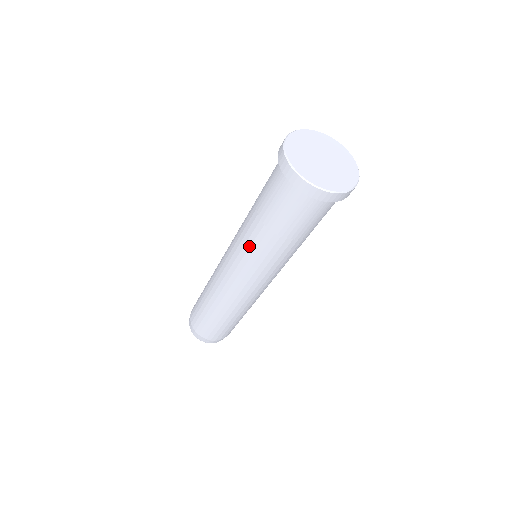
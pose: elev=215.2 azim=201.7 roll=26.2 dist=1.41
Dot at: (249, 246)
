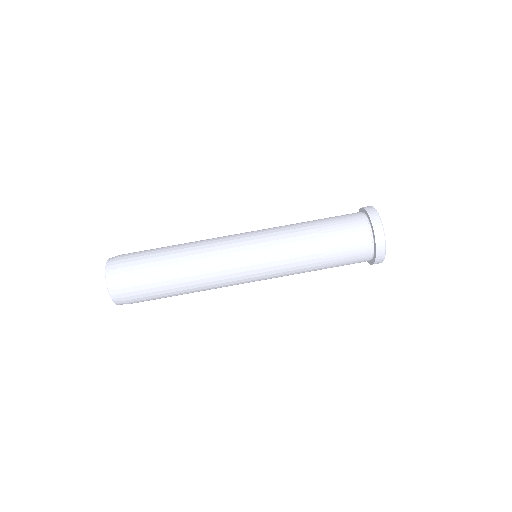
Dot at: occluded
